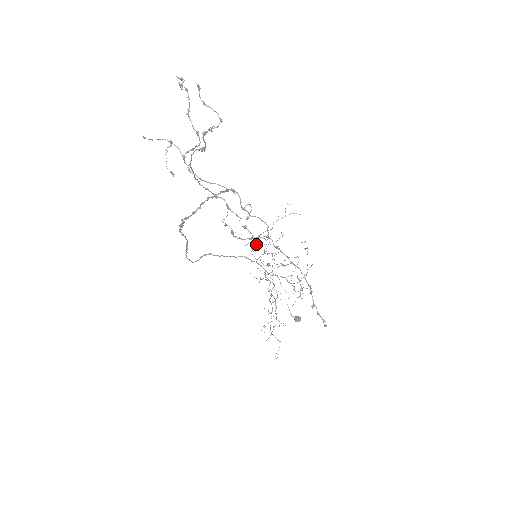
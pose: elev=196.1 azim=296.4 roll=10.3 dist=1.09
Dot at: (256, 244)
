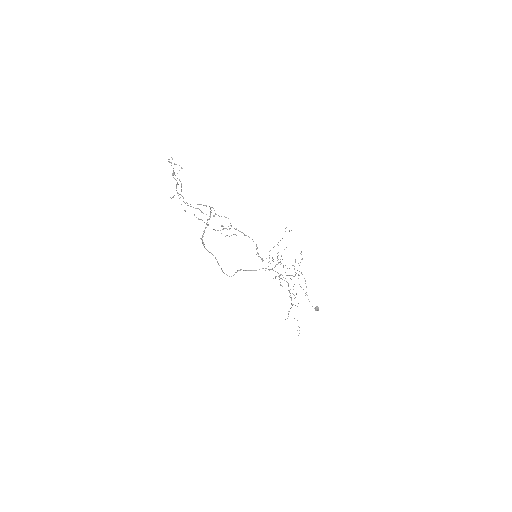
Dot at: (269, 257)
